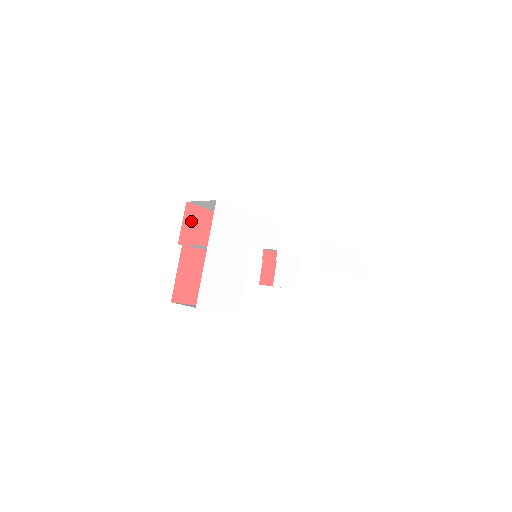
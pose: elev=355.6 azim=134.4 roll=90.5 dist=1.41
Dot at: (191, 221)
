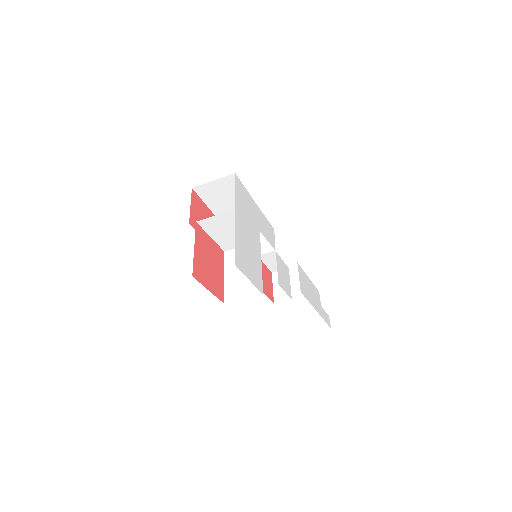
Dot at: (196, 208)
